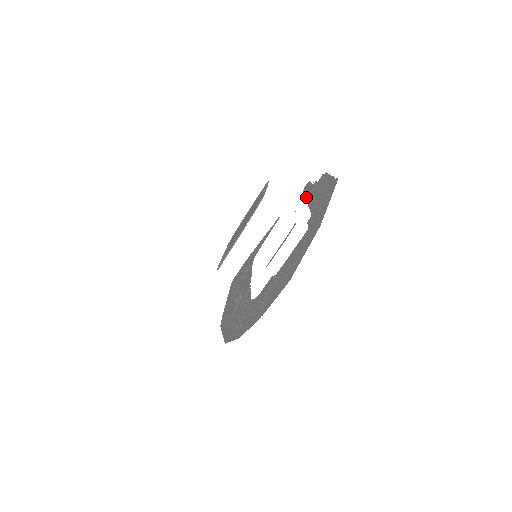
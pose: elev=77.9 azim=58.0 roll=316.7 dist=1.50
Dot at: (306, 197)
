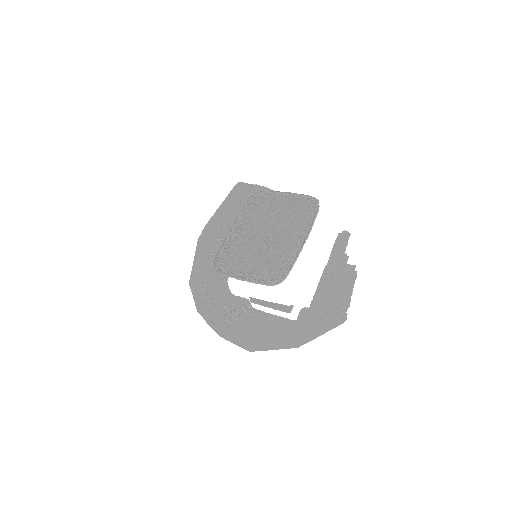
Dot at: (330, 259)
